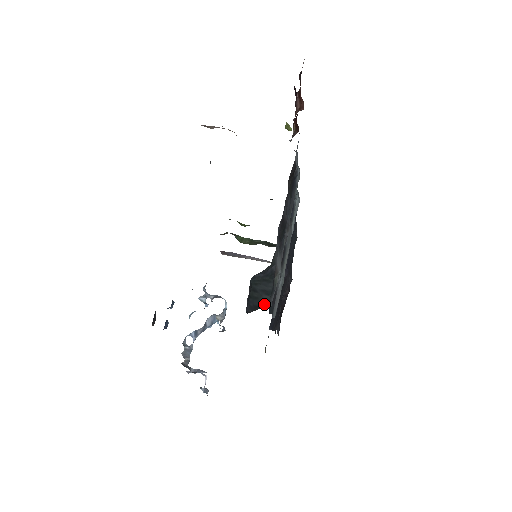
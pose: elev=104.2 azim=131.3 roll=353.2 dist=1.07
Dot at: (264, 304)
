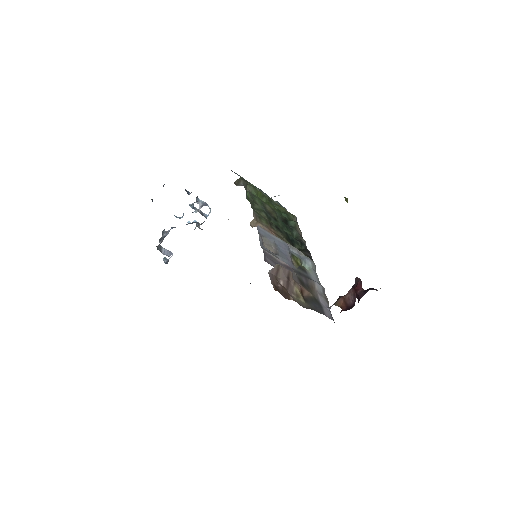
Dot at: occluded
